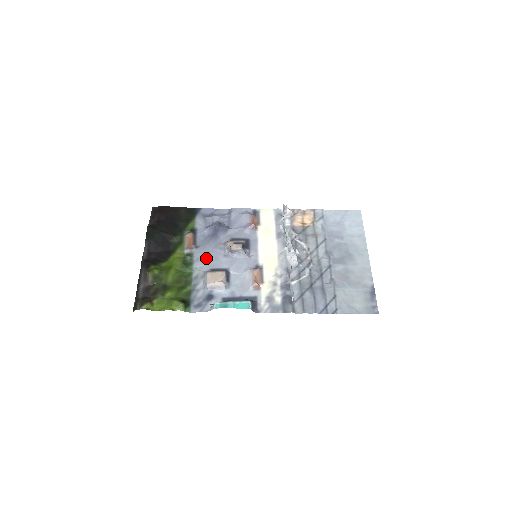
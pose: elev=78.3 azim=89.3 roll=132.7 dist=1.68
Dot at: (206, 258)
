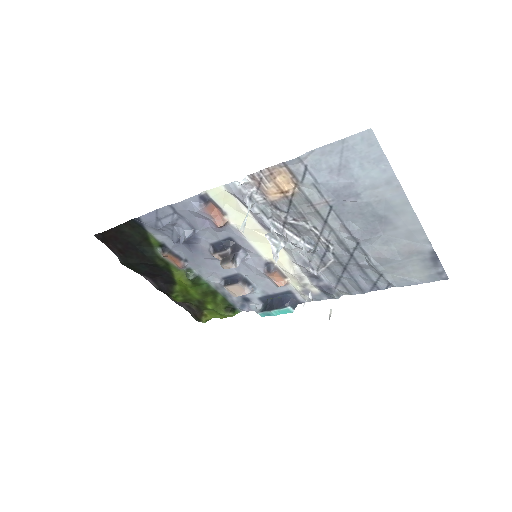
Dot at: (207, 269)
